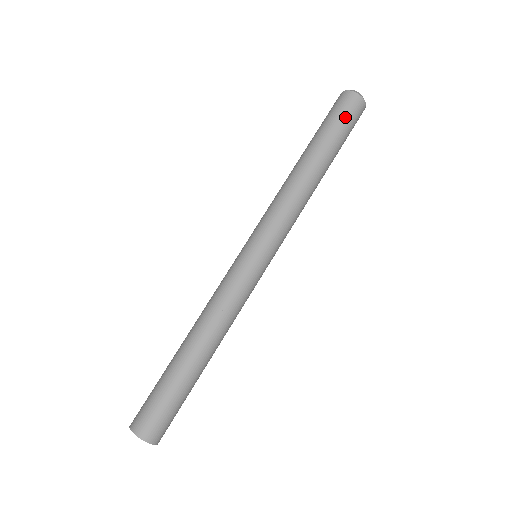
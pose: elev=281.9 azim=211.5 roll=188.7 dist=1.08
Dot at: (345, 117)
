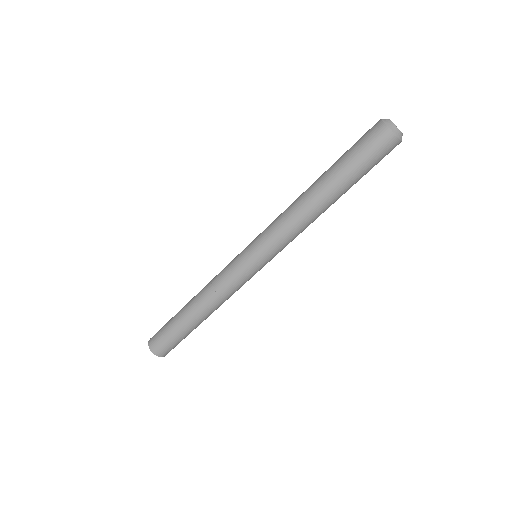
Dot at: (370, 156)
